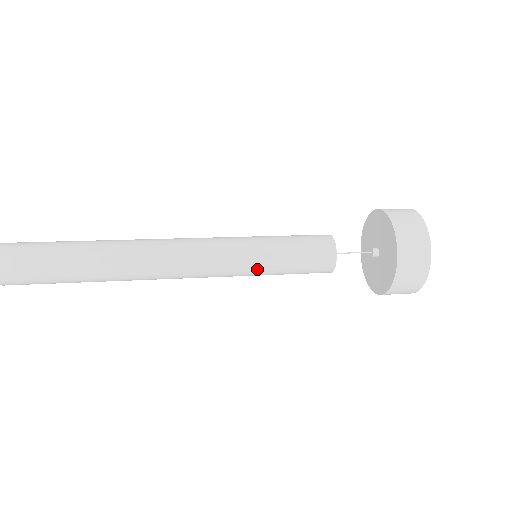
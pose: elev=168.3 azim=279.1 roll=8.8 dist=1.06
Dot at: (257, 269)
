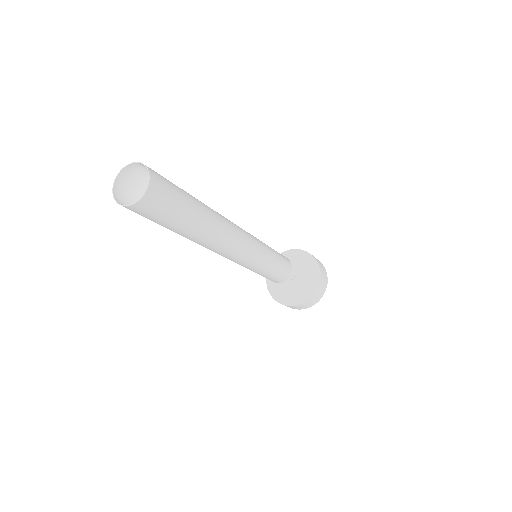
Dot at: (269, 251)
